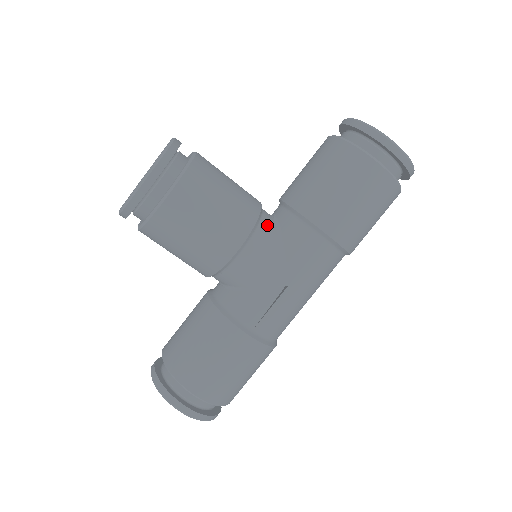
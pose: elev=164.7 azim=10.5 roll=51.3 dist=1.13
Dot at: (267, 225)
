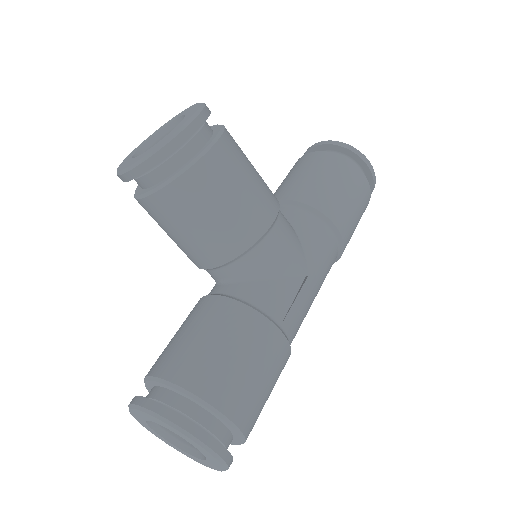
Dot at: occluded
